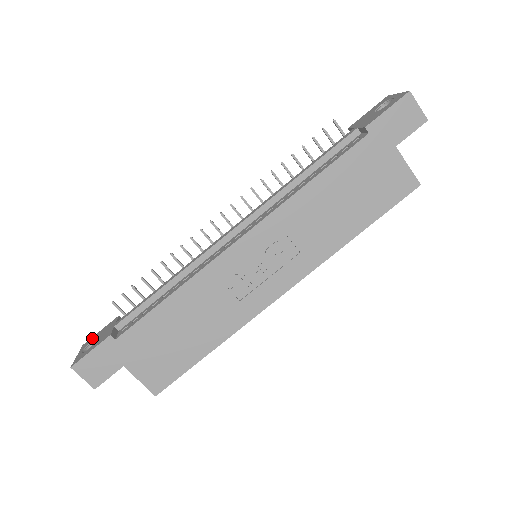
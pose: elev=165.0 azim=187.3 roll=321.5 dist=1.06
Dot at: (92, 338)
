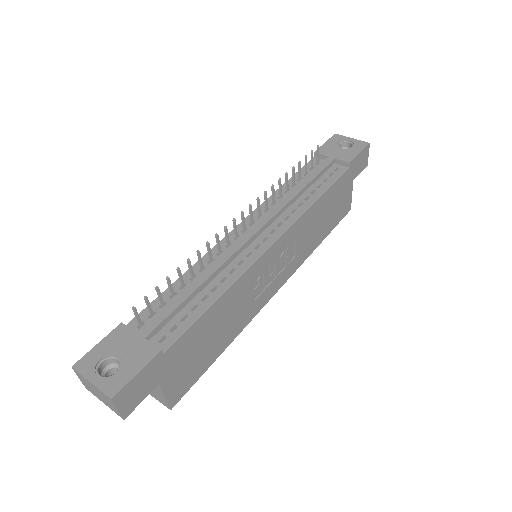
Dot at: (92, 356)
